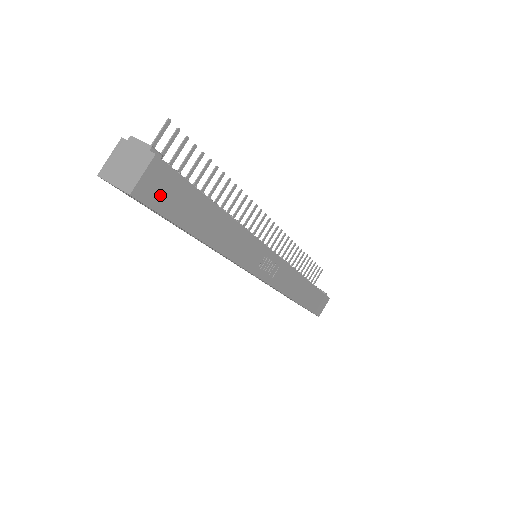
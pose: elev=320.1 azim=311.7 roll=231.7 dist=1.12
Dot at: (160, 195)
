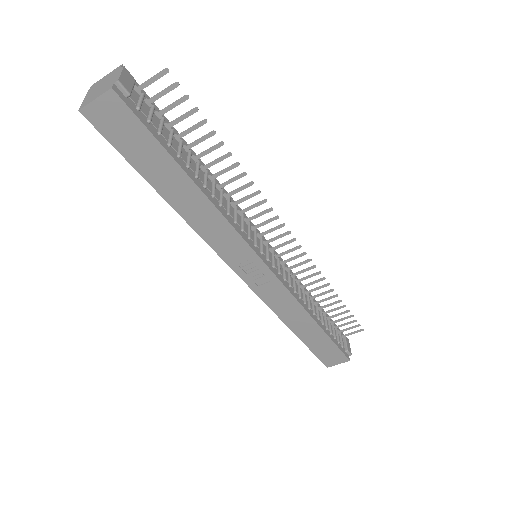
Dot at: (114, 128)
